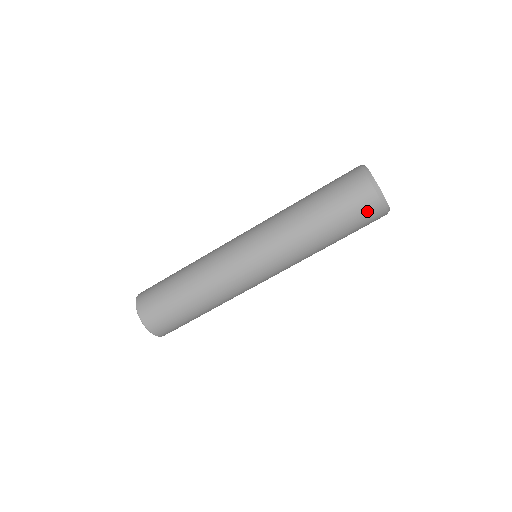
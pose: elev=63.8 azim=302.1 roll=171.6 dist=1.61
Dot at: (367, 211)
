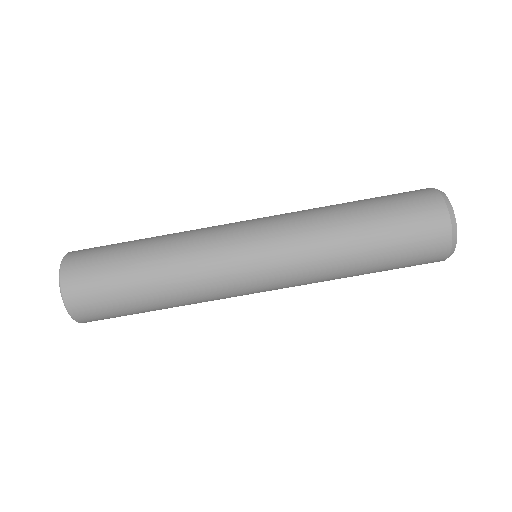
Dot at: (426, 261)
